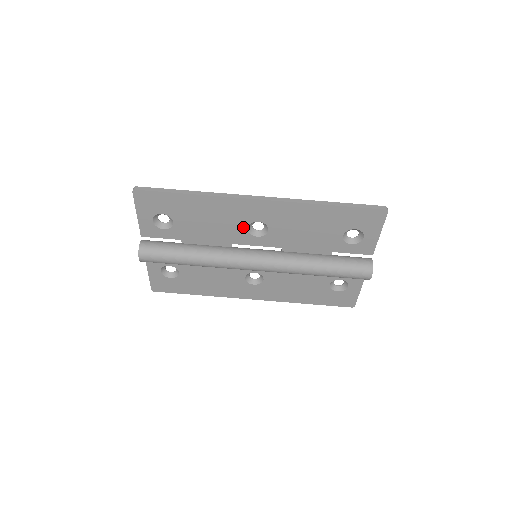
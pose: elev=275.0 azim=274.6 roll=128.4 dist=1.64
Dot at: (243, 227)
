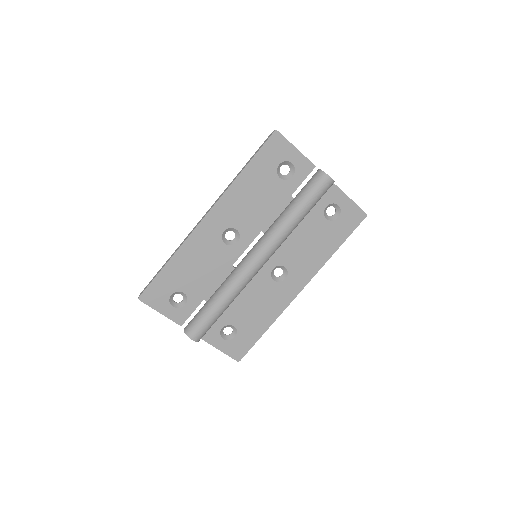
Dot at: (222, 246)
